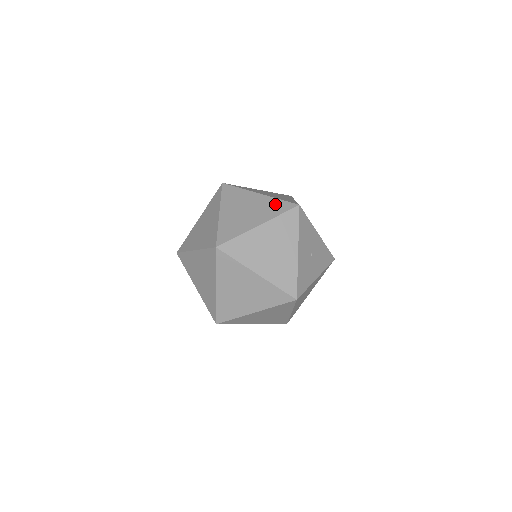
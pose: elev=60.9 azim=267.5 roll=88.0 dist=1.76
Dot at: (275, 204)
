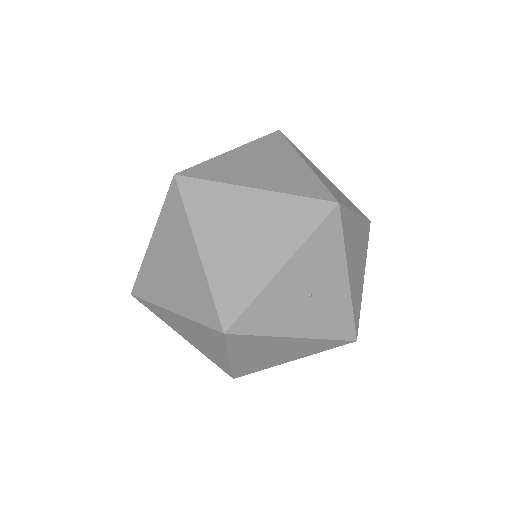
Dot at: (308, 182)
